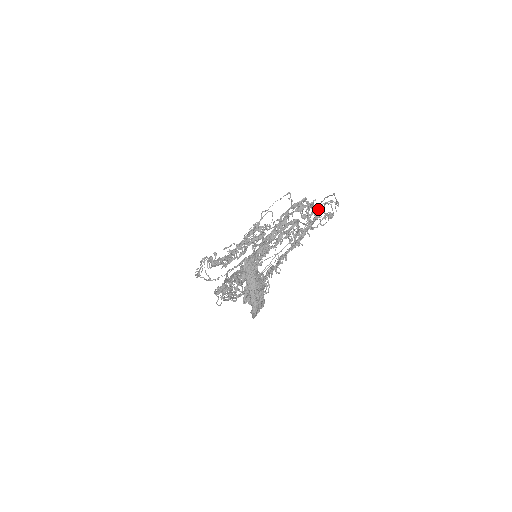
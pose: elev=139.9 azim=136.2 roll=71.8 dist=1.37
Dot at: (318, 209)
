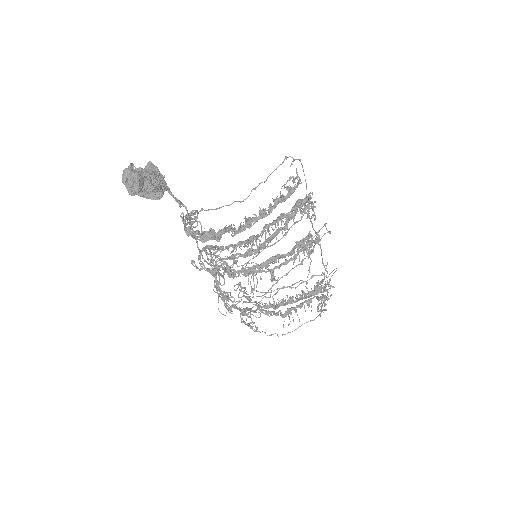
Dot at: (276, 169)
